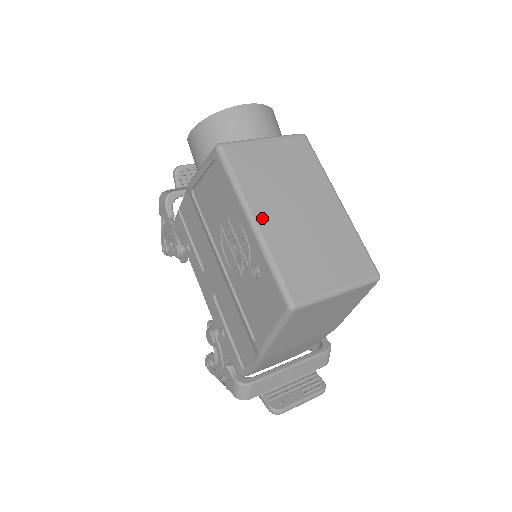
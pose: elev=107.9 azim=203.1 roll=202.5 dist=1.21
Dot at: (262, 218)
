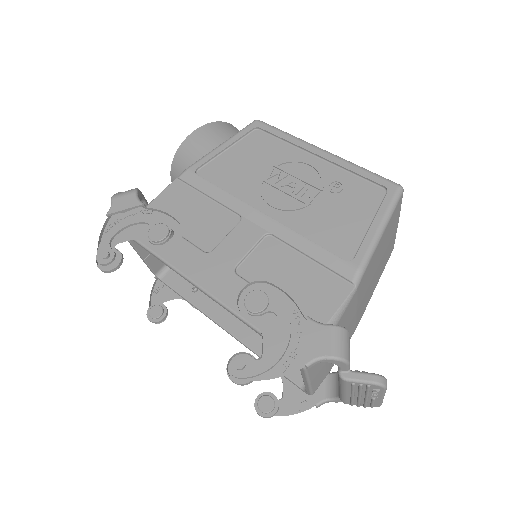
Dot at: occluded
